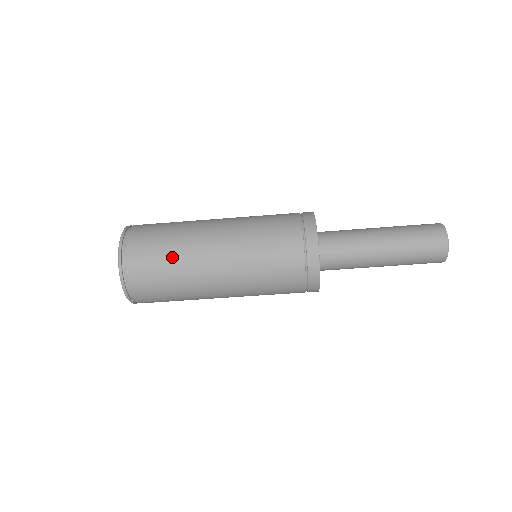
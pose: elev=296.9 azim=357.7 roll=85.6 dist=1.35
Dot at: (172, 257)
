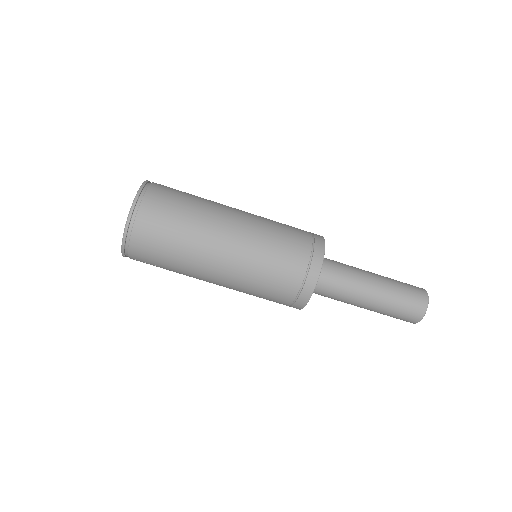
Dot at: (182, 234)
